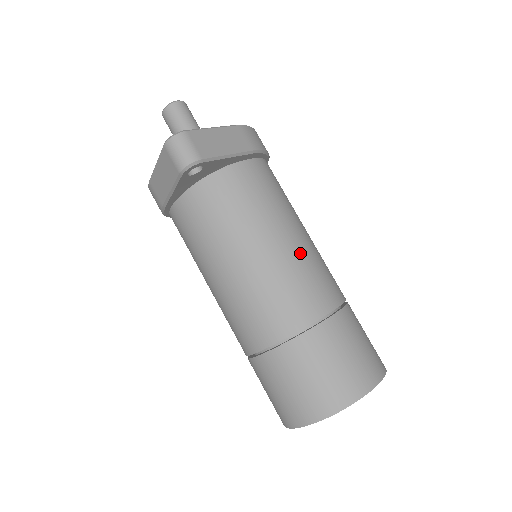
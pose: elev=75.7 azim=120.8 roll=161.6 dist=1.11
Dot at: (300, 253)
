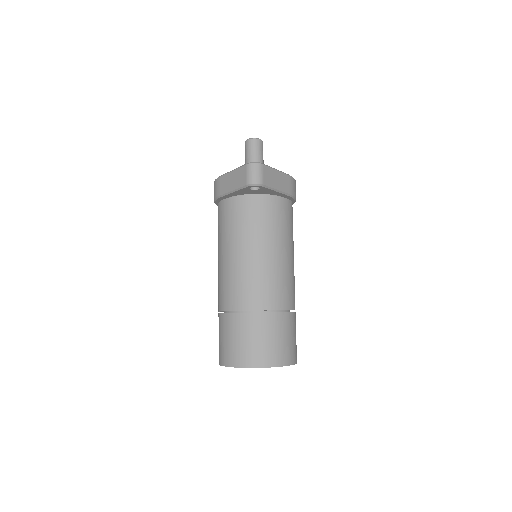
Dot at: (286, 267)
